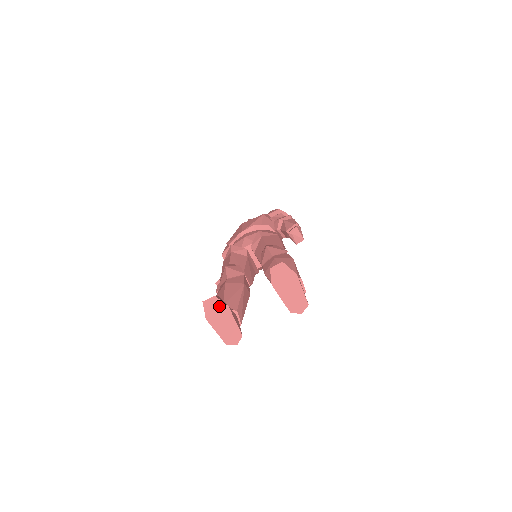
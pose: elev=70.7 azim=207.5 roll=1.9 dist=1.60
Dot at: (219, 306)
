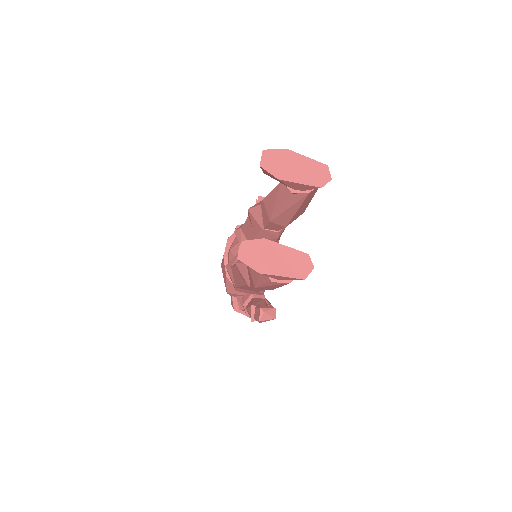
Dot at: (256, 247)
